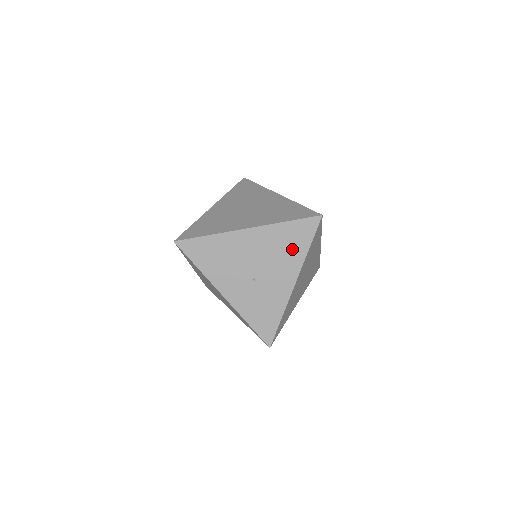
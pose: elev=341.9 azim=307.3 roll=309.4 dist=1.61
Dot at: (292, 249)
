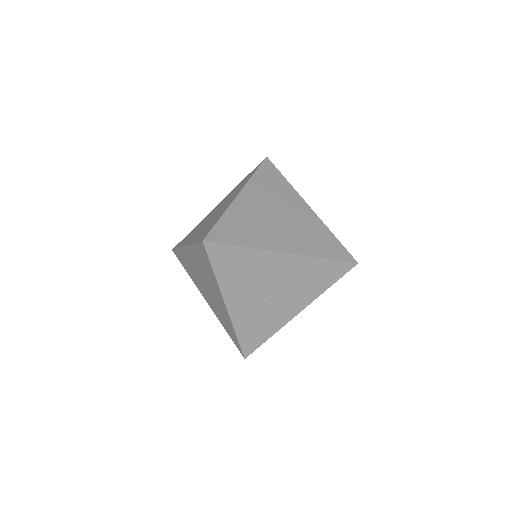
Dot at: (315, 284)
